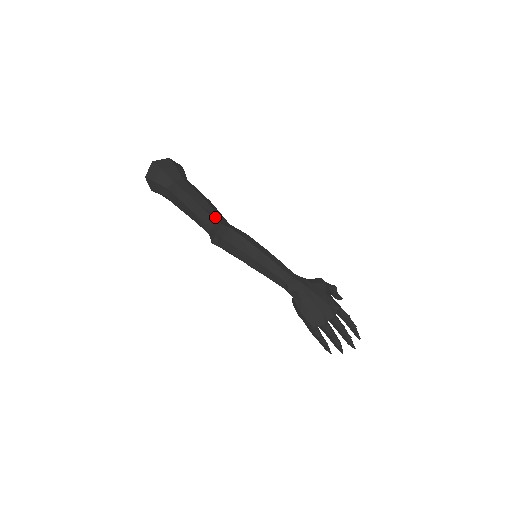
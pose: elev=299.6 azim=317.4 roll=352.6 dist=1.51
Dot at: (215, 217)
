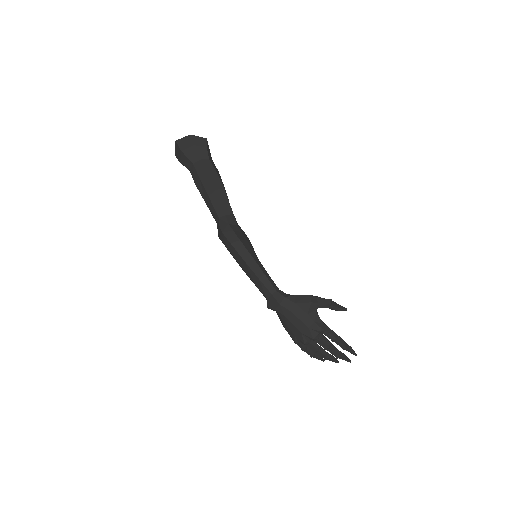
Dot at: (219, 212)
